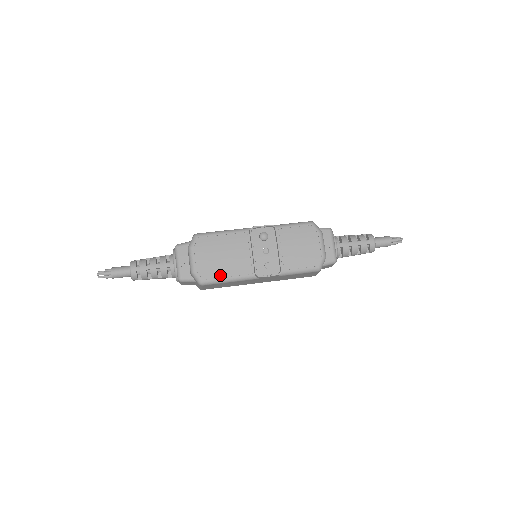
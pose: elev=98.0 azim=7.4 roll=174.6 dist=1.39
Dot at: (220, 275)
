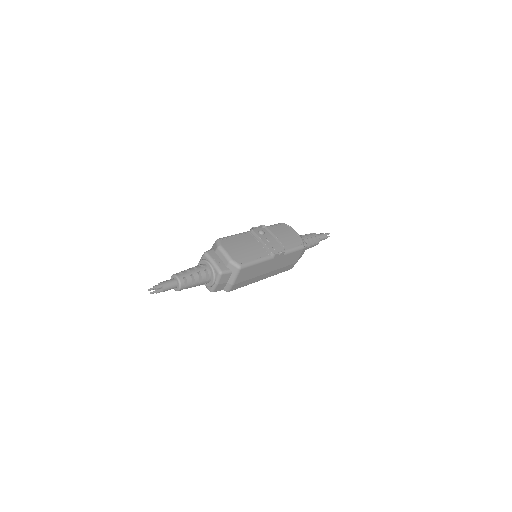
Dot at: (249, 259)
